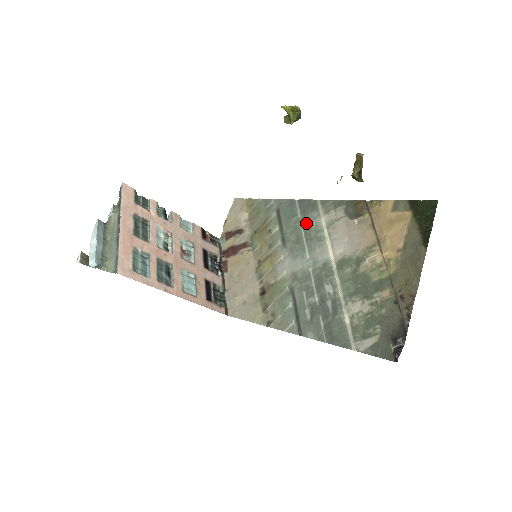
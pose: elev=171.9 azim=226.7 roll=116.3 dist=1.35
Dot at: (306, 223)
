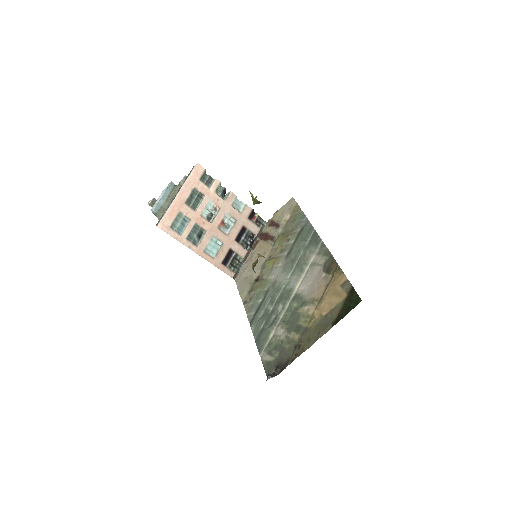
Dot at: (305, 252)
